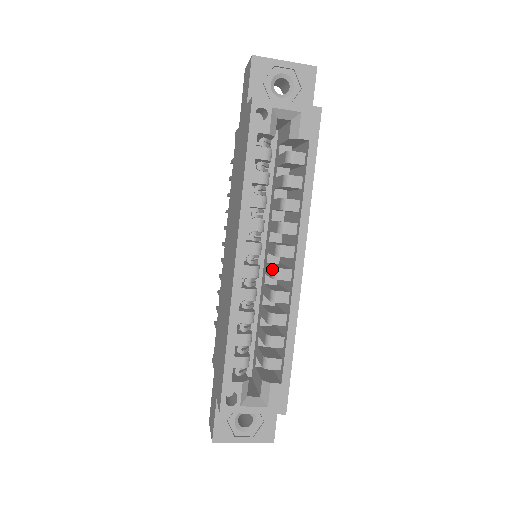
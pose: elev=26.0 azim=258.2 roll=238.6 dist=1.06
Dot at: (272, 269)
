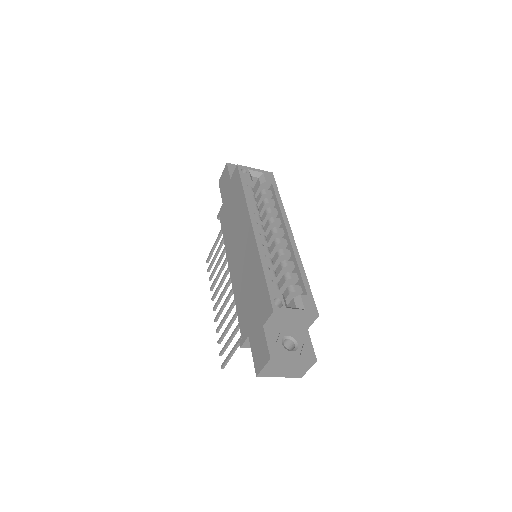
Dot at: (273, 242)
